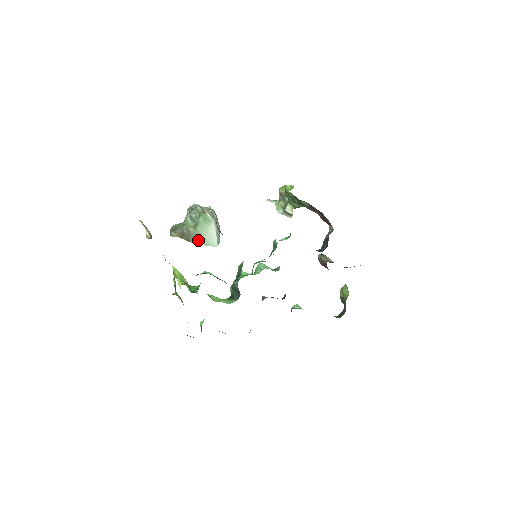
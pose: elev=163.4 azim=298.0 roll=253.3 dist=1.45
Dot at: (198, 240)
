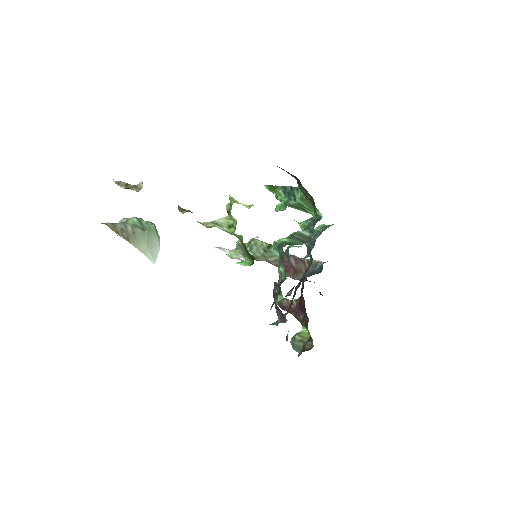
Dot at: (140, 244)
